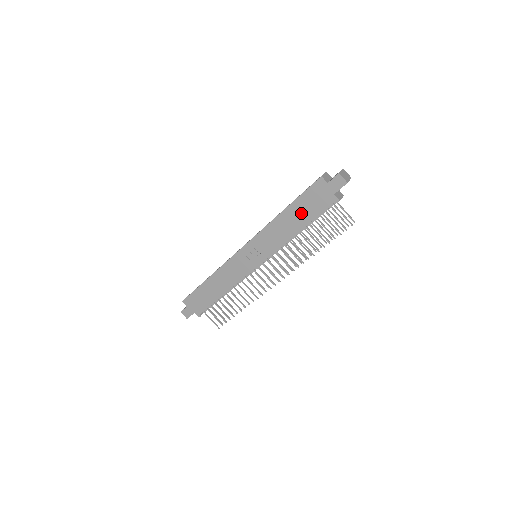
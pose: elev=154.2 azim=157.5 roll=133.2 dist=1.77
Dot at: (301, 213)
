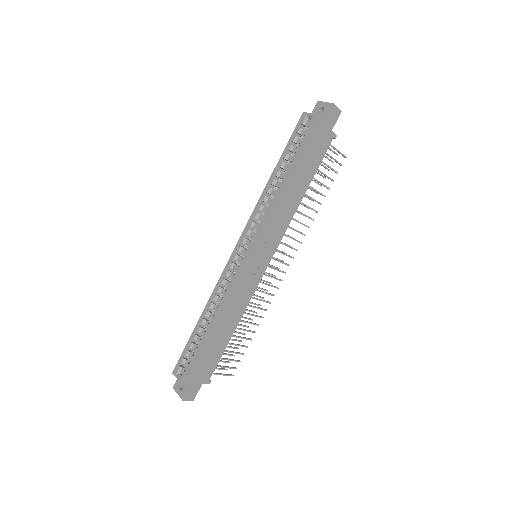
Dot at: (305, 170)
